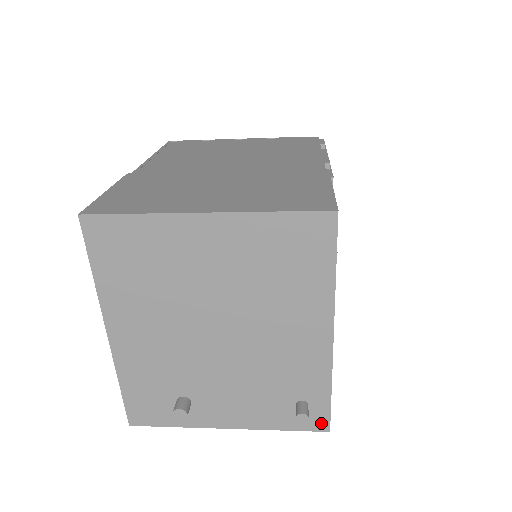
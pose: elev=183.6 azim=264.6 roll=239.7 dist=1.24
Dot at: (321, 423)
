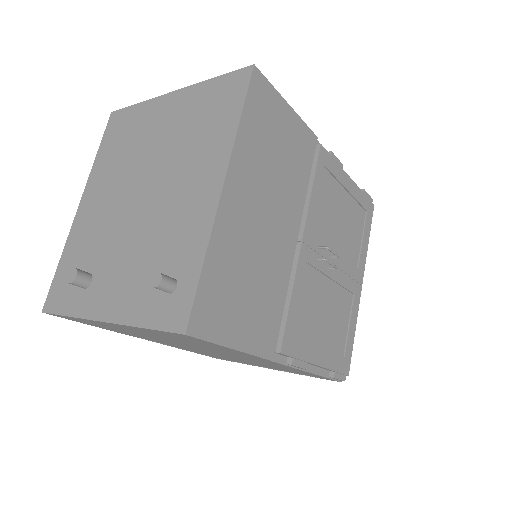
Dot at: (181, 318)
